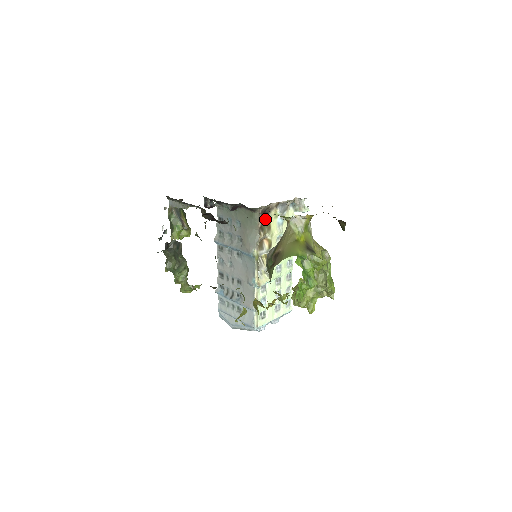
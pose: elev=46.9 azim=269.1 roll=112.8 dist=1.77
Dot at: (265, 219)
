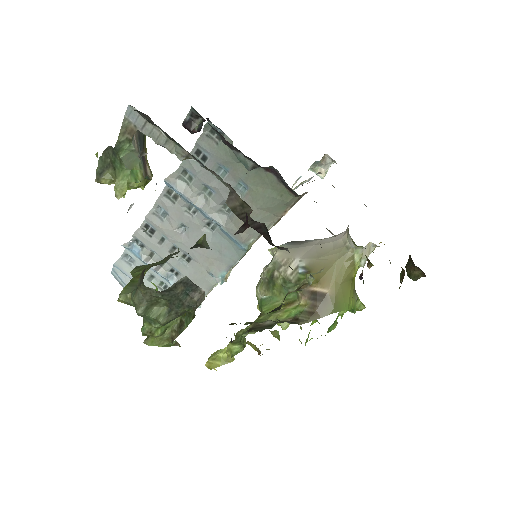
Dot at: occluded
